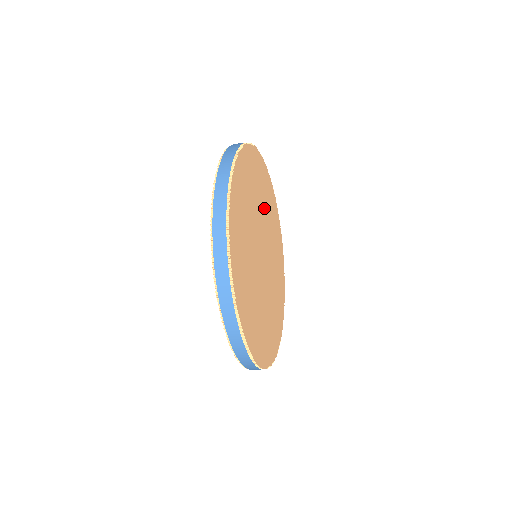
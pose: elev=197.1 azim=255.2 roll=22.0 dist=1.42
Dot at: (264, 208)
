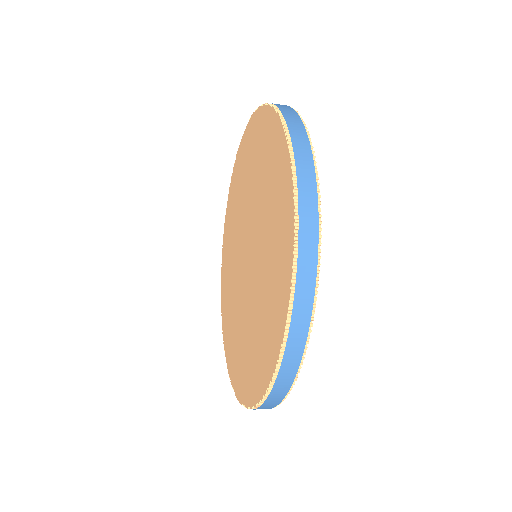
Dot at: occluded
